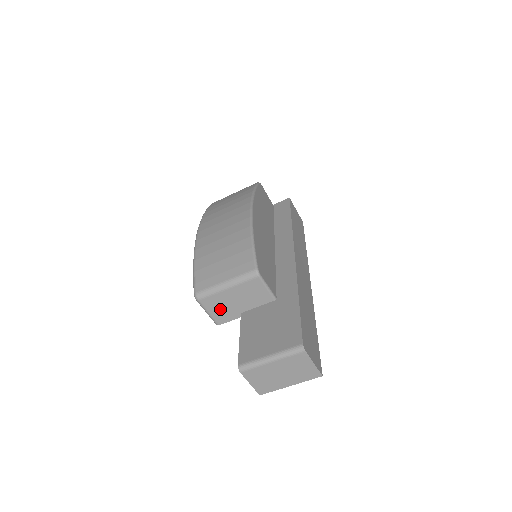
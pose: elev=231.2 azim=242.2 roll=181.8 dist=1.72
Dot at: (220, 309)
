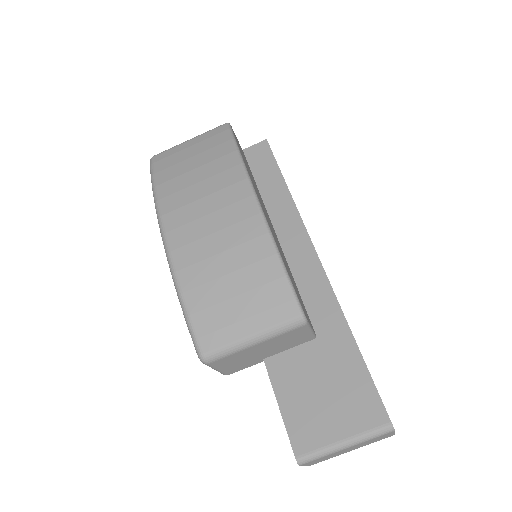
Dot at: (236, 363)
